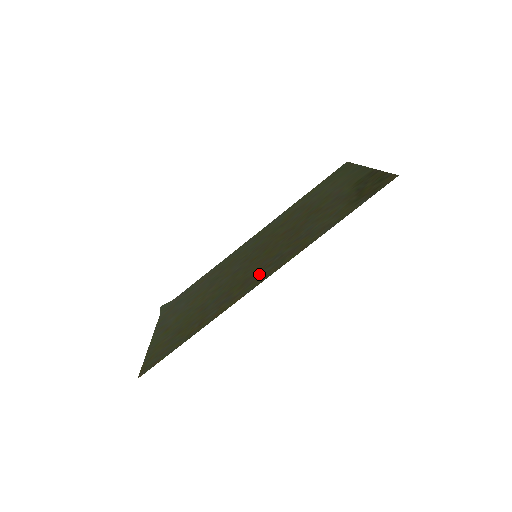
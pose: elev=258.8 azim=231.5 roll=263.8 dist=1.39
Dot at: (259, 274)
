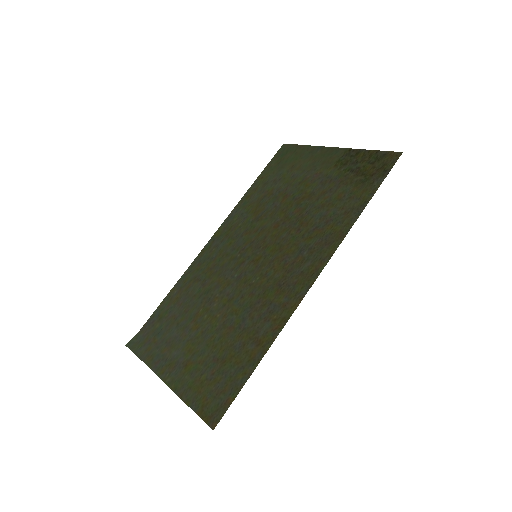
Dot at: (297, 273)
